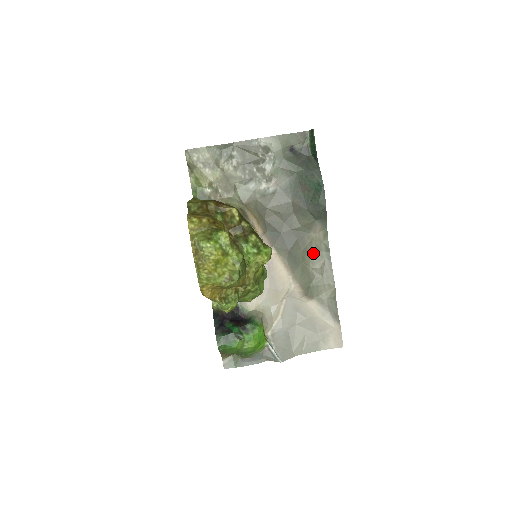
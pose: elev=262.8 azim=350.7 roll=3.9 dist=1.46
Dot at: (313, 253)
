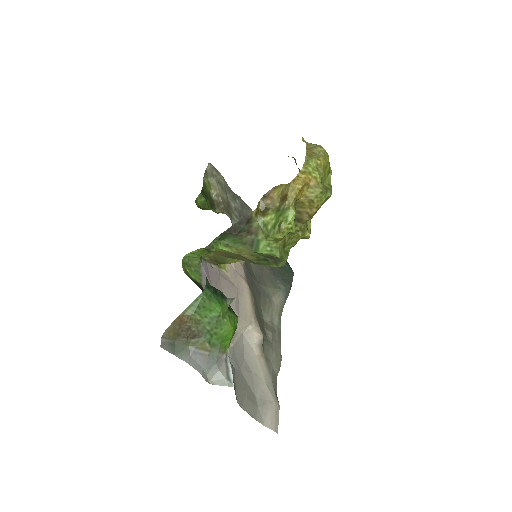
Dot at: (267, 319)
